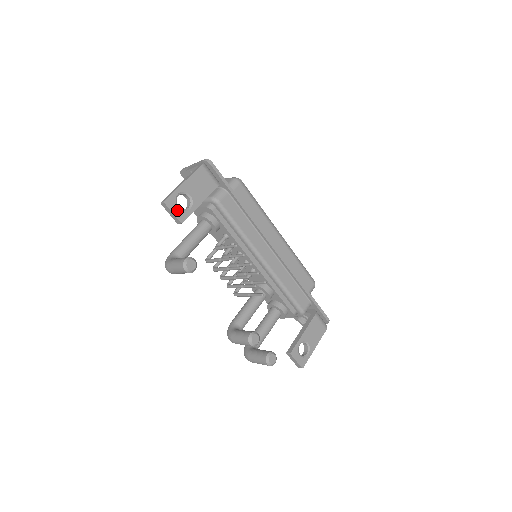
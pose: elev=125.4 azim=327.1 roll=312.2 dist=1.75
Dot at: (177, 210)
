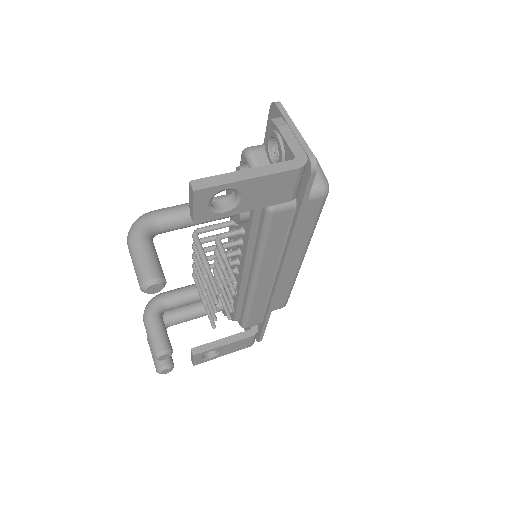
Dot at: (204, 207)
